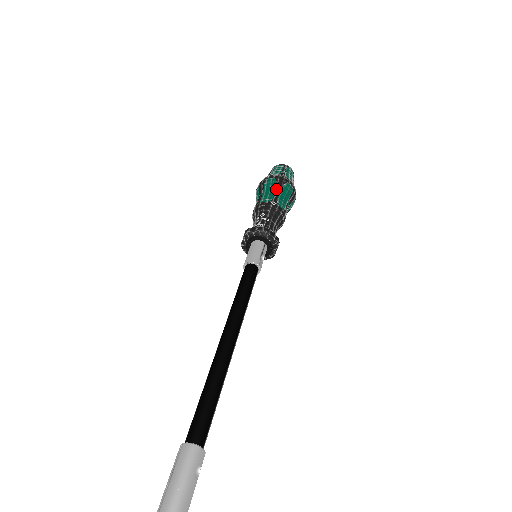
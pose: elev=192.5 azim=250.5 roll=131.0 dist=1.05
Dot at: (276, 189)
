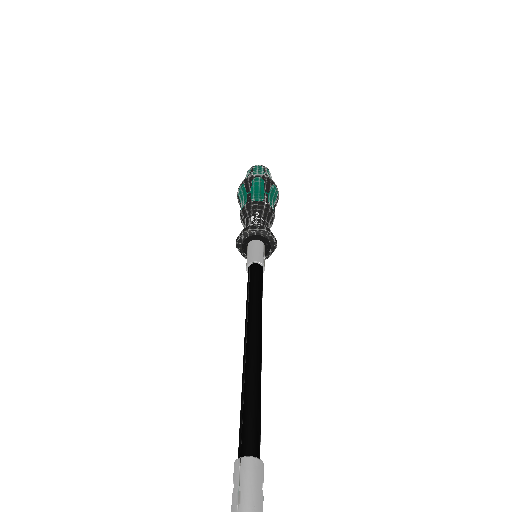
Dot at: (265, 189)
